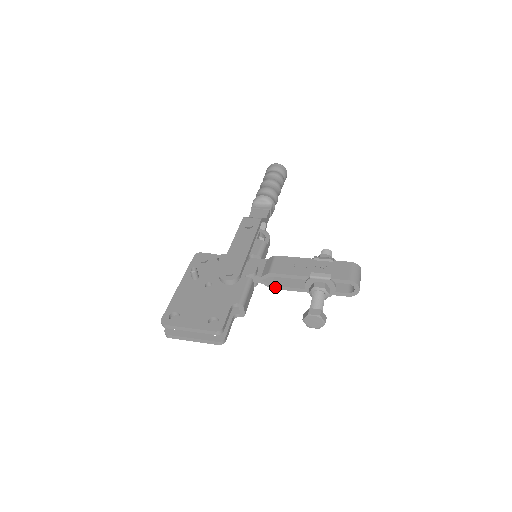
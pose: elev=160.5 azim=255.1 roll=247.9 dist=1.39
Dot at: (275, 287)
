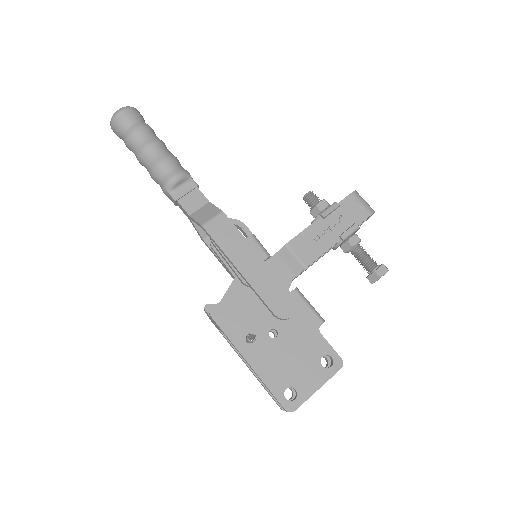
Dot at: occluded
